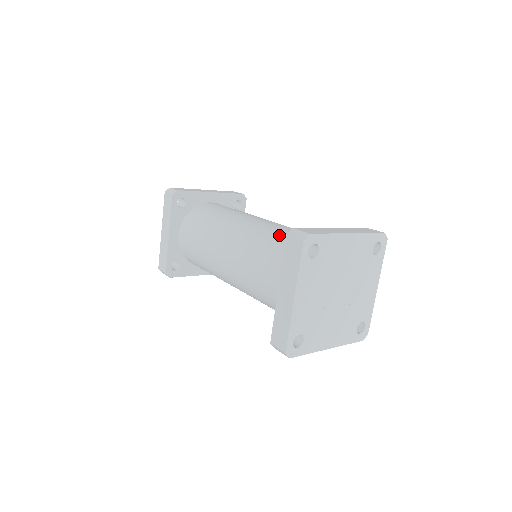
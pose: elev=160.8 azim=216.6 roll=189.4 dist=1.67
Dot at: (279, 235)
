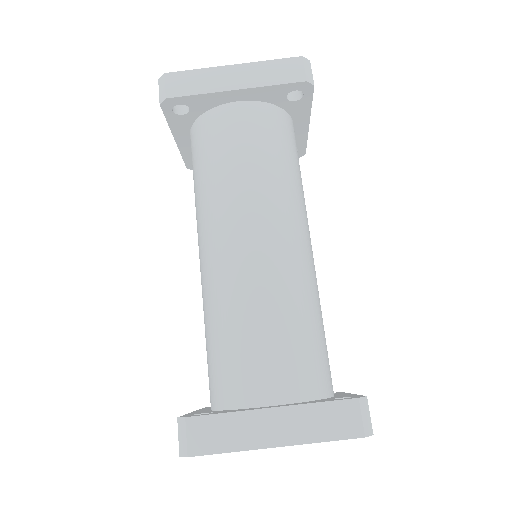
Dot at: (231, 328)
